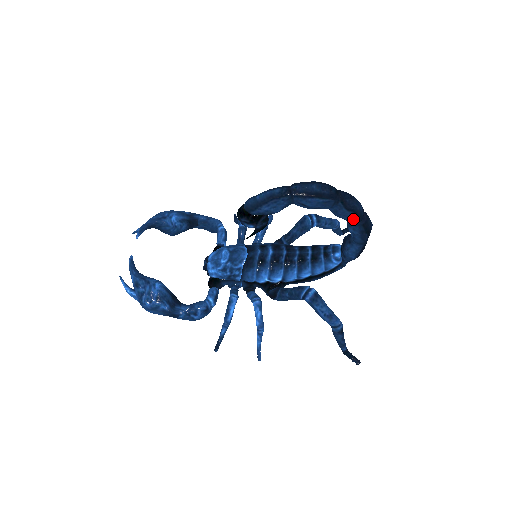
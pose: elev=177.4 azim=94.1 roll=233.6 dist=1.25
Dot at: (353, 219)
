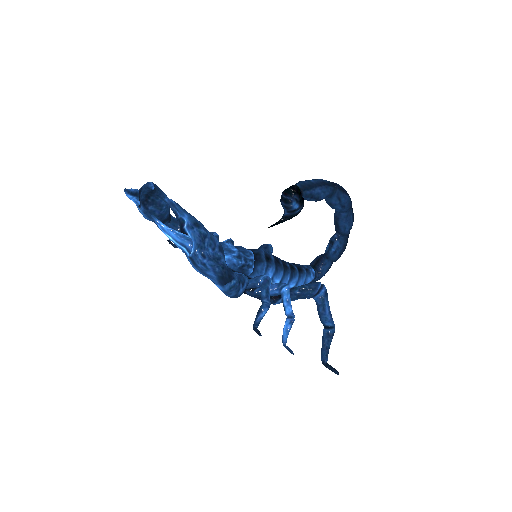
Dot at: (348, 229)
